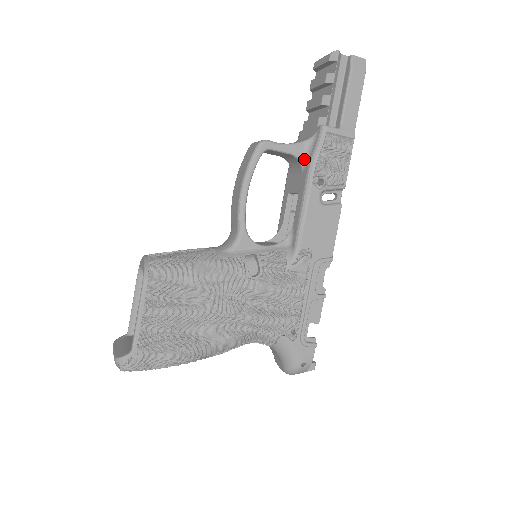
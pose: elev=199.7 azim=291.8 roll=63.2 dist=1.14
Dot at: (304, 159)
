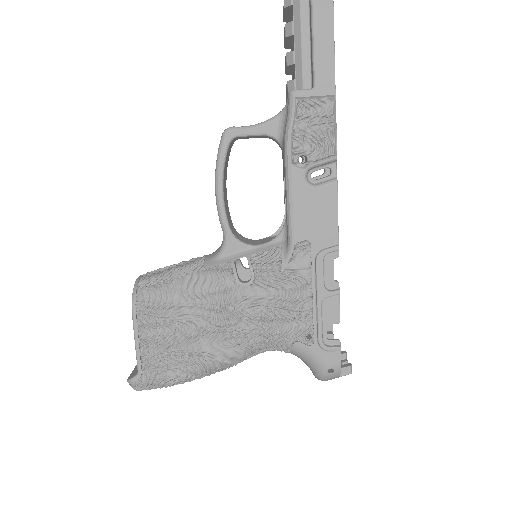
Dot at: (280, 137)
